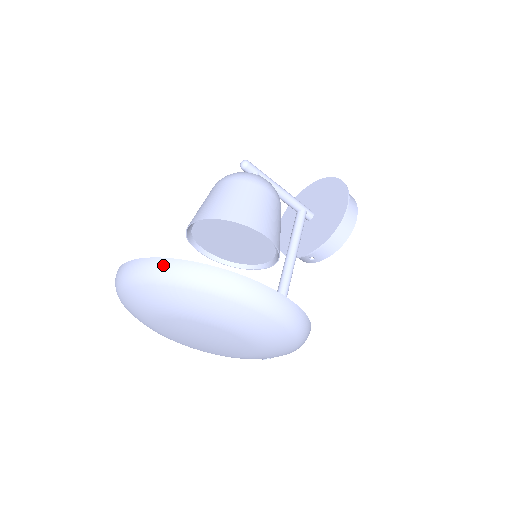
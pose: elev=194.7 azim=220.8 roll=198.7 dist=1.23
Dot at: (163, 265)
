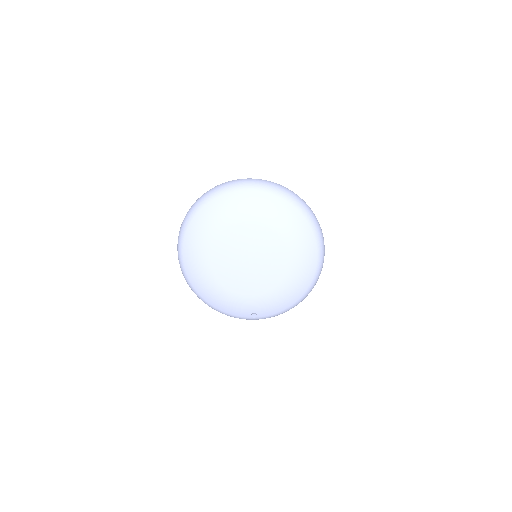
Dot at: (281, 187)
